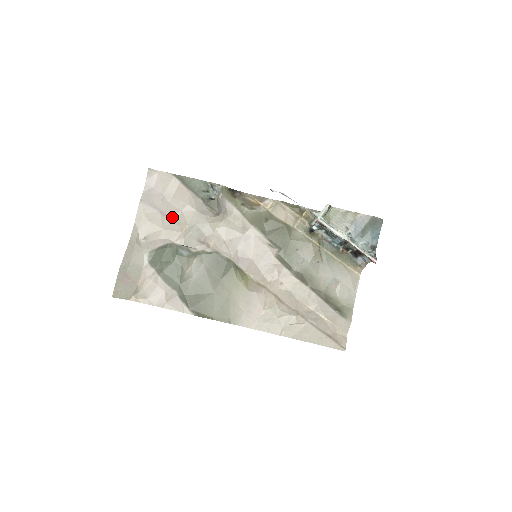
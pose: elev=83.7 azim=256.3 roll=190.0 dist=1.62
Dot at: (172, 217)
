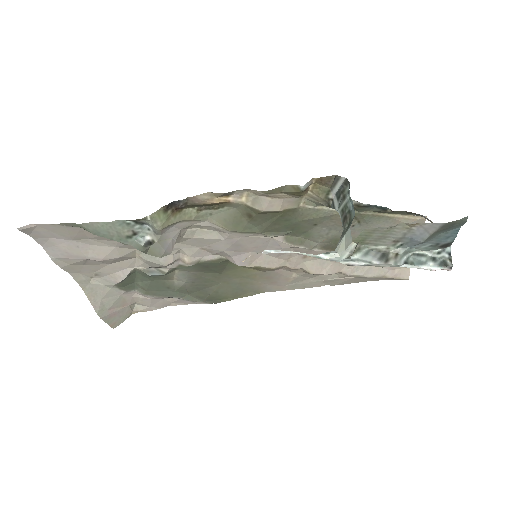
Dot at: (110, 258)
